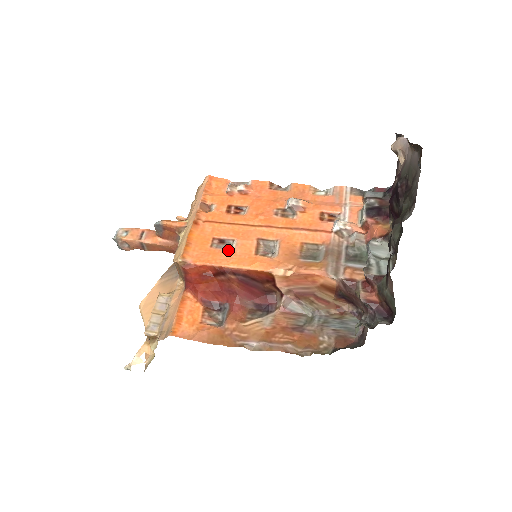
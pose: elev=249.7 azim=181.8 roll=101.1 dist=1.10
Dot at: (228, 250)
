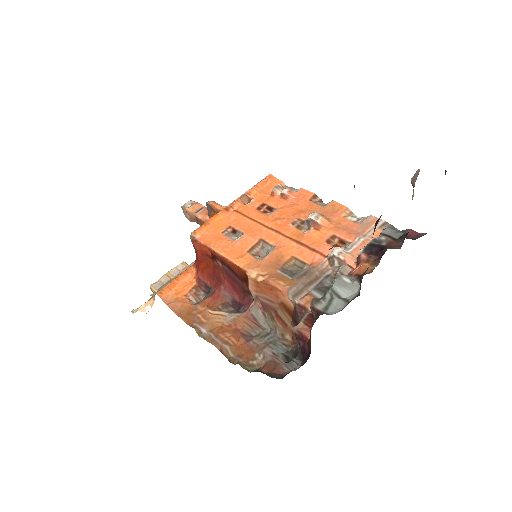
Dot at: (231, 240)
